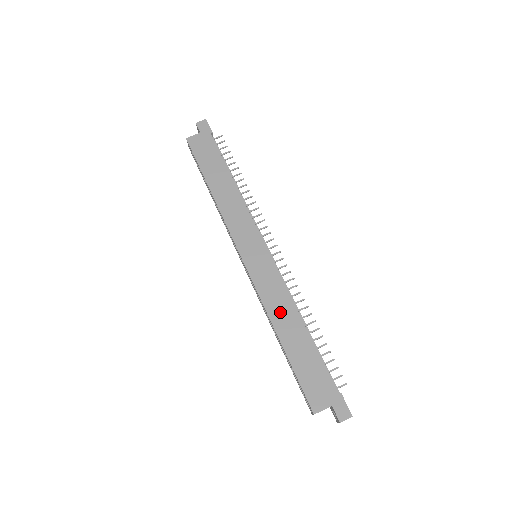
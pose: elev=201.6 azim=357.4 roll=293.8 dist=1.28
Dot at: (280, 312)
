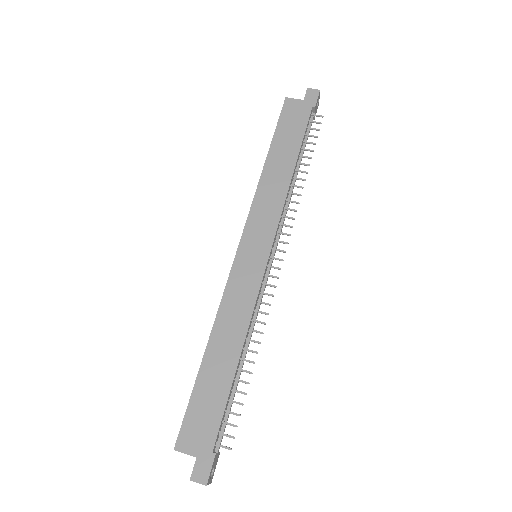
Dot at: (228, 326)
